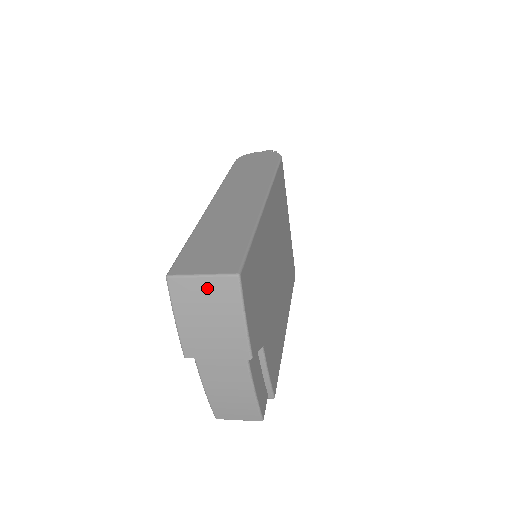
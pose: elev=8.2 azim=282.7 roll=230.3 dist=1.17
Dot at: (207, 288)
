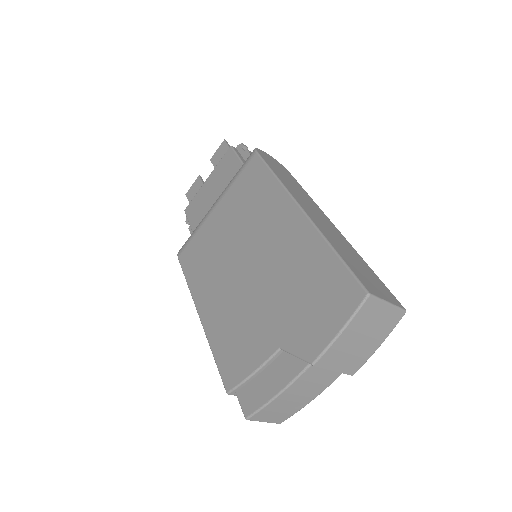
Dot at: (384, 314)
